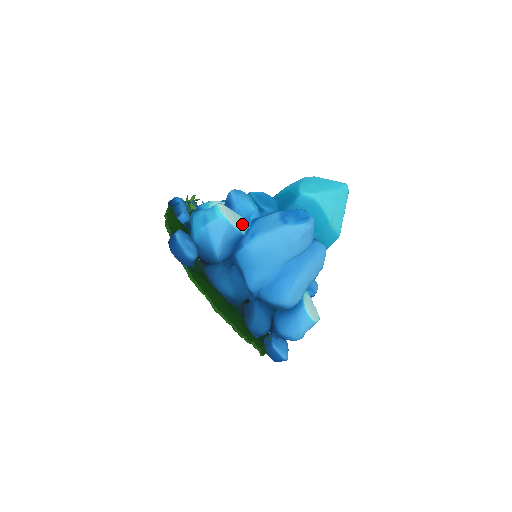
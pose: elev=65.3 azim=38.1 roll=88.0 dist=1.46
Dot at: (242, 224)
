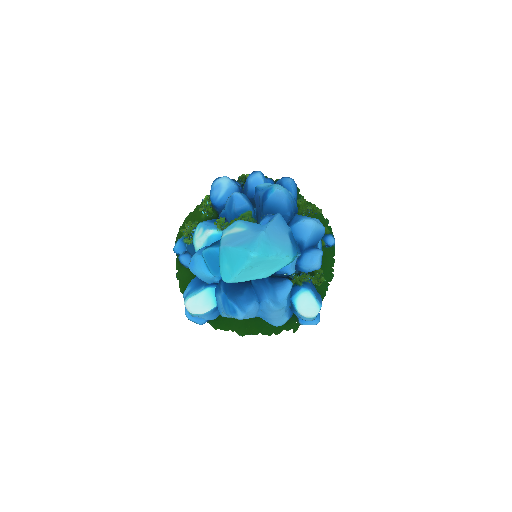
Dot at: (210, 299)
